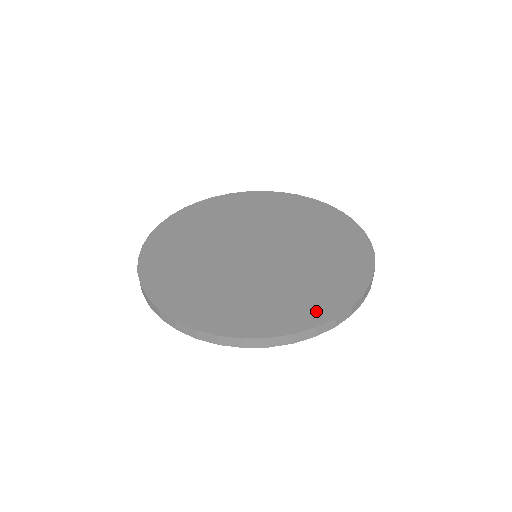
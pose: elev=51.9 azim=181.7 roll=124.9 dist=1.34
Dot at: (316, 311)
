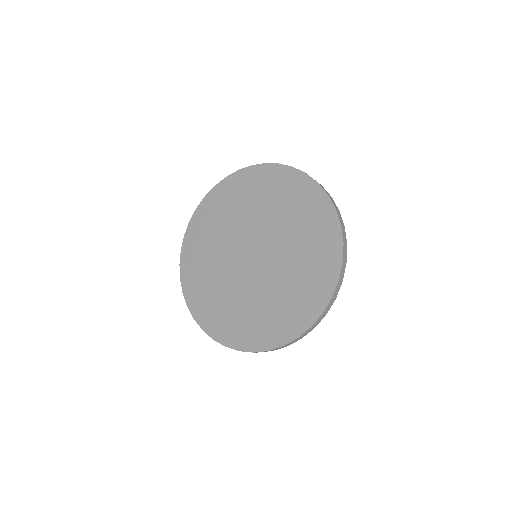
Dot at: (272, 336)
